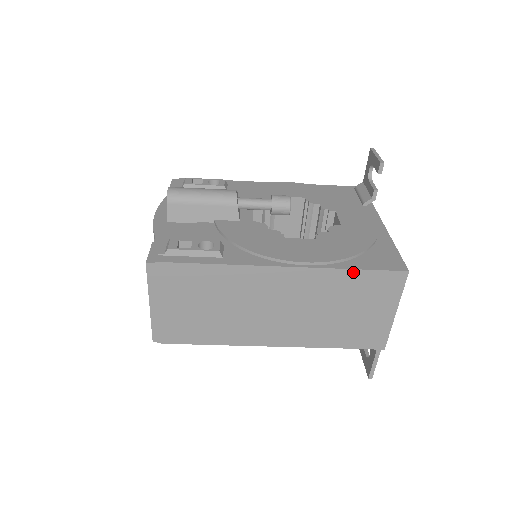
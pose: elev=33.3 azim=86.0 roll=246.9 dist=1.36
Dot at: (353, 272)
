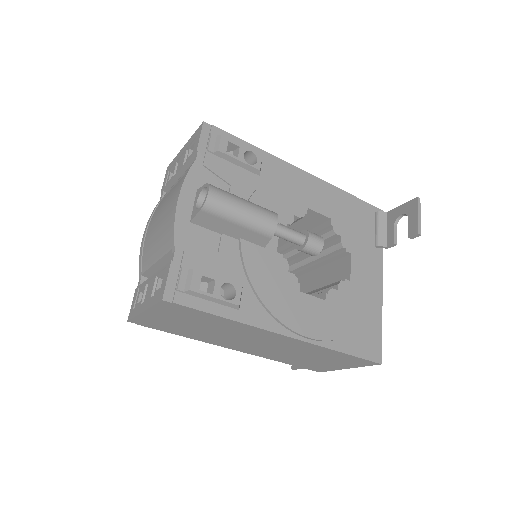
Dot at: (341, 353)
